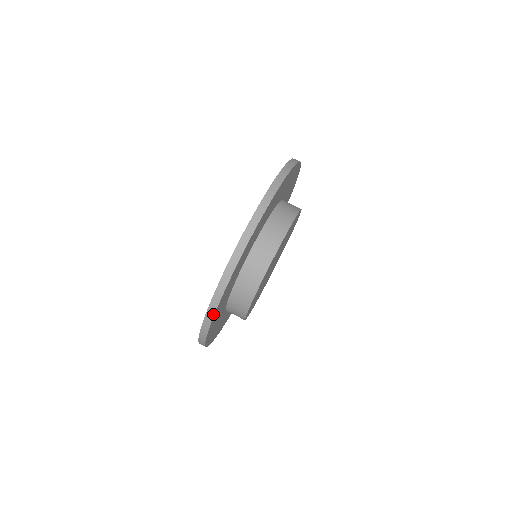
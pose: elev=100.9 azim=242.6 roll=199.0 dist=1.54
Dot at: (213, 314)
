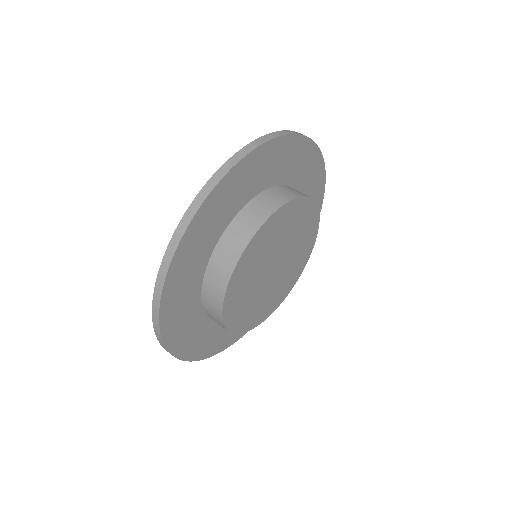
Dot at: (165, 273)
